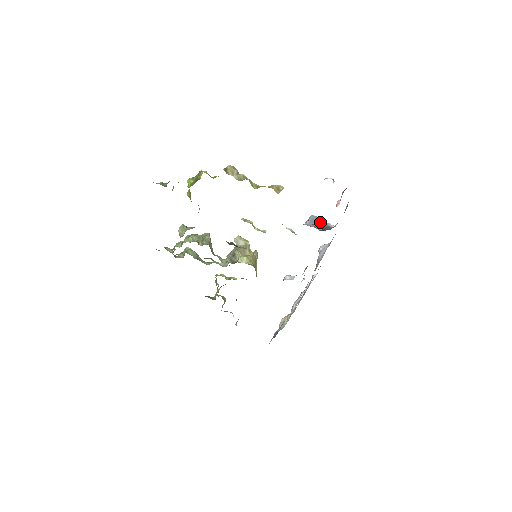
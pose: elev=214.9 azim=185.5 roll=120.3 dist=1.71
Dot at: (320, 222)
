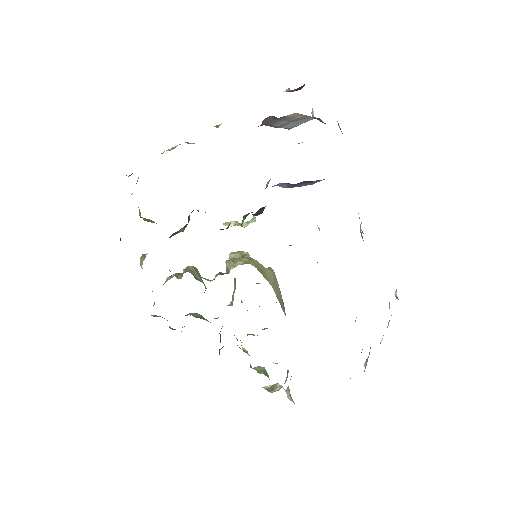
Dot at: occluded
